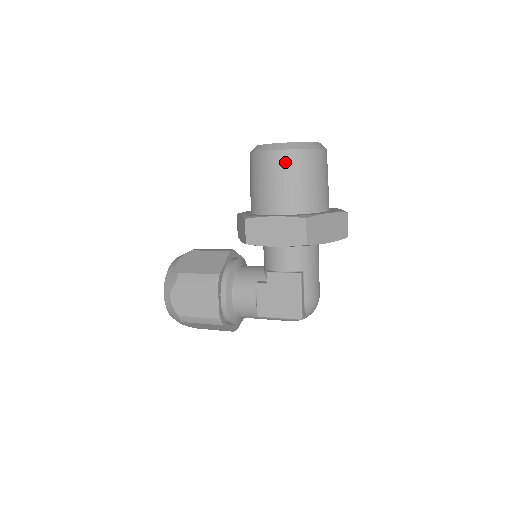
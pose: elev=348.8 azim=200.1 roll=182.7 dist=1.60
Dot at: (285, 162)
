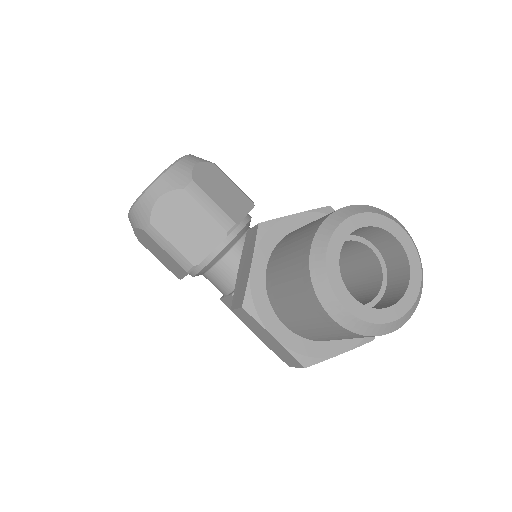
Dot at: (332, 328)
